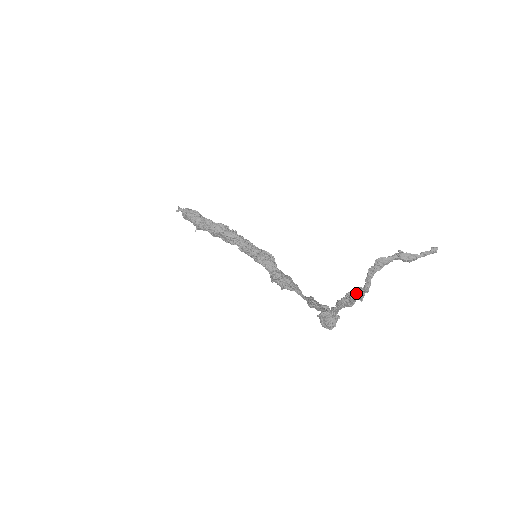
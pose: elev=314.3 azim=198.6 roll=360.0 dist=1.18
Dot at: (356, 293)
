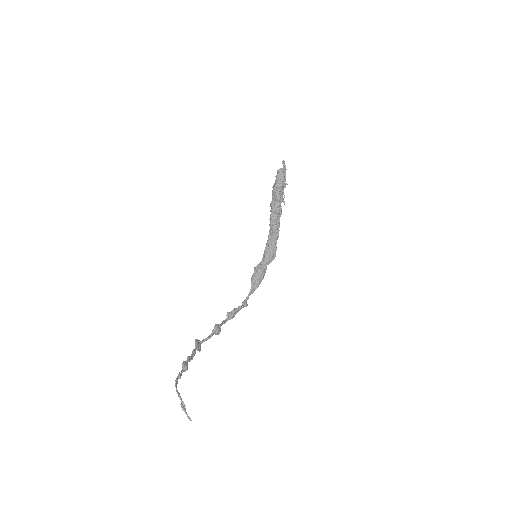
Dot at: (177, 377)
